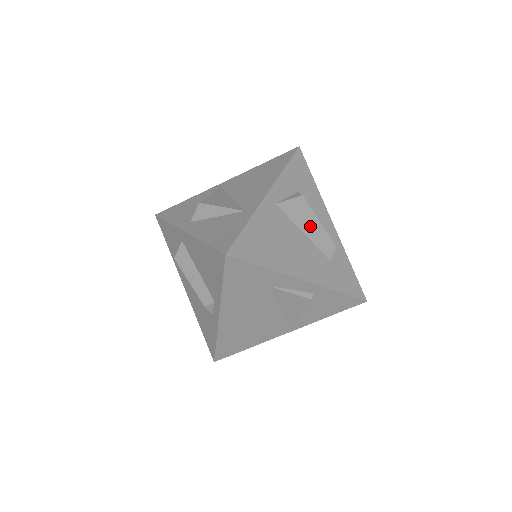
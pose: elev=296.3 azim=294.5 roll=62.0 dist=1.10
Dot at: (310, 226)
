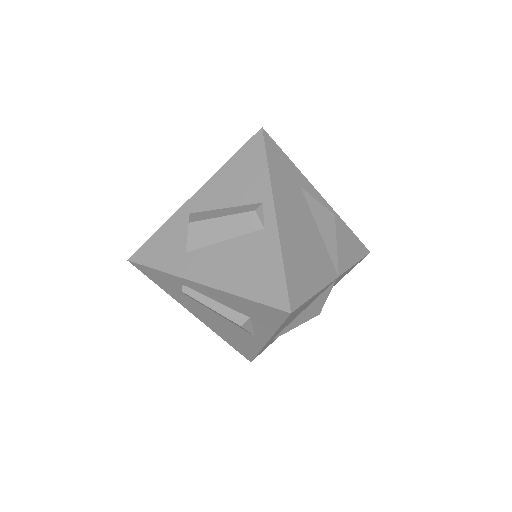
Dot at: occluded
